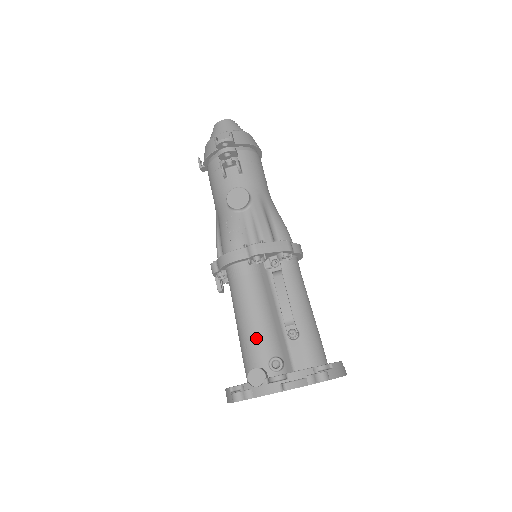
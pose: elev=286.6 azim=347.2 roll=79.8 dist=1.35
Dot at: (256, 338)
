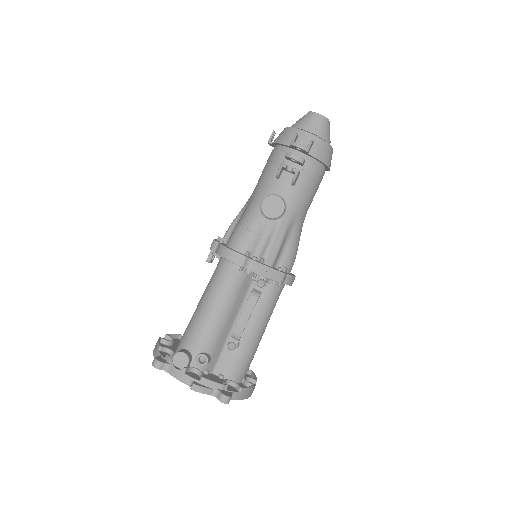
Dot at: (203, 330)
